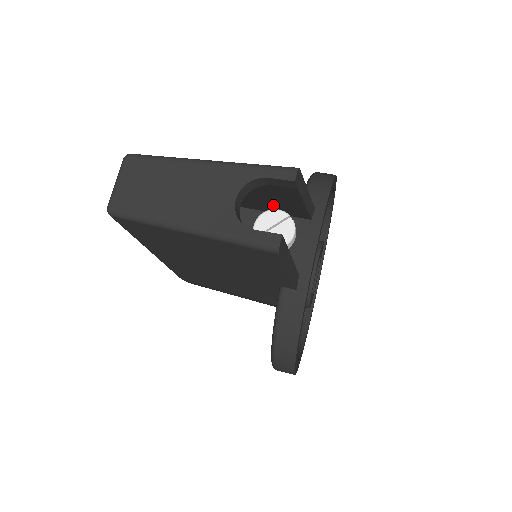
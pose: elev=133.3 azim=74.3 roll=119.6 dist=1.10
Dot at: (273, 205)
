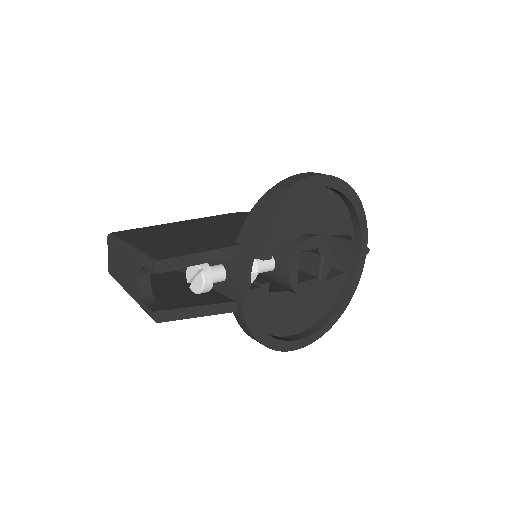
Dot at: occluded
